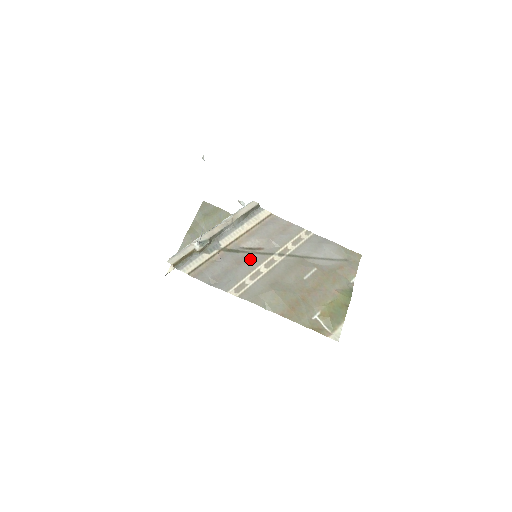
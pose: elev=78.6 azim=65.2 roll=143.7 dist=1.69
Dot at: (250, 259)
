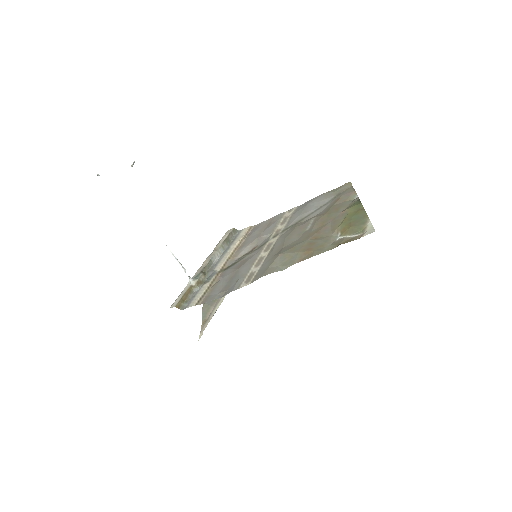
Dot at: (248, 258)
